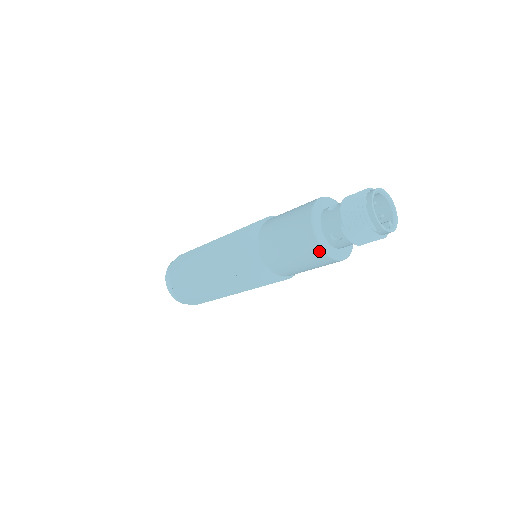
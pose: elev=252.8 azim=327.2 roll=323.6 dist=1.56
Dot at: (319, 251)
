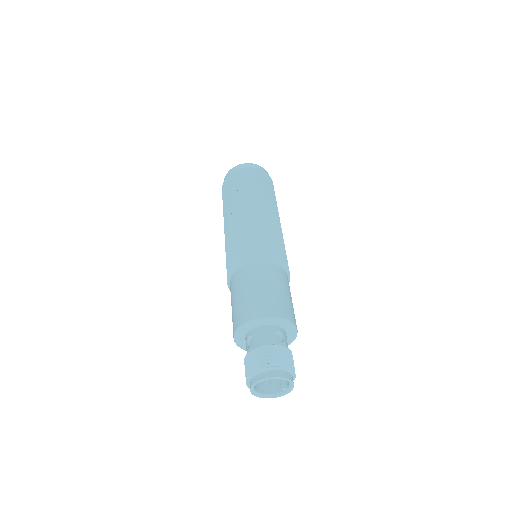
Dot at: occluded
